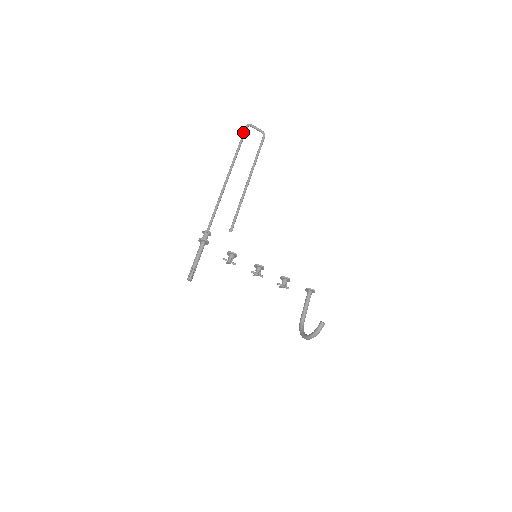
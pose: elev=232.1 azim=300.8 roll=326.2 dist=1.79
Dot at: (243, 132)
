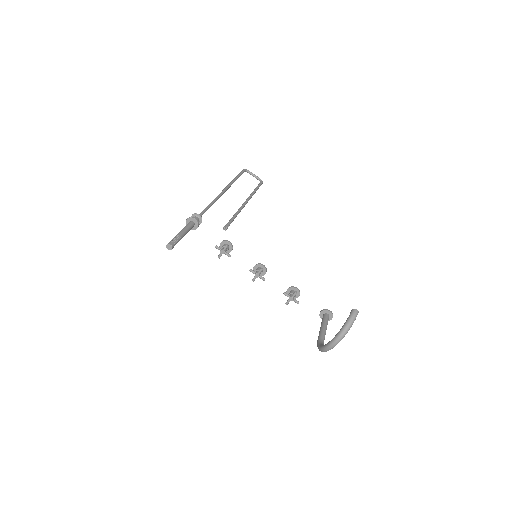
Dot at: (240, 172)
